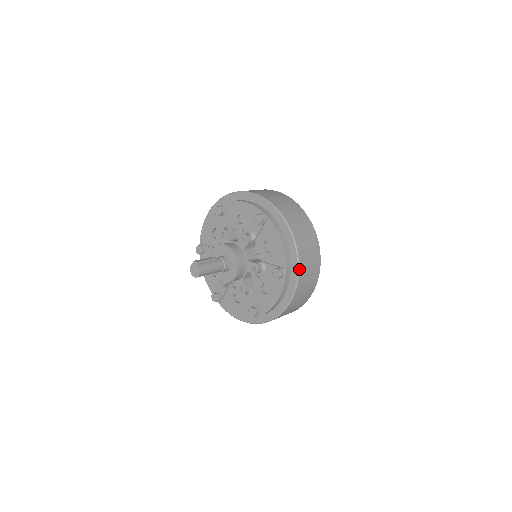
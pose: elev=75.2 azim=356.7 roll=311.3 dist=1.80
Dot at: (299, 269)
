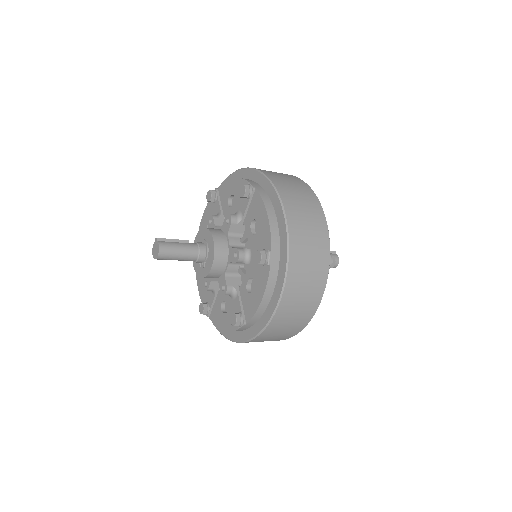
Dot at: (289, 252)
